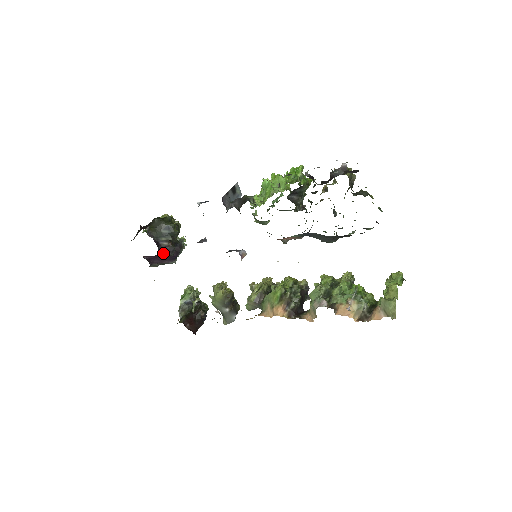
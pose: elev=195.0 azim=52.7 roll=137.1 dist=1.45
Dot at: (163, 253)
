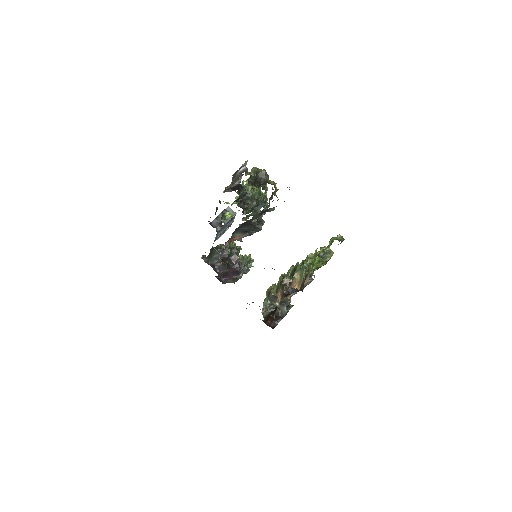
Dot at: (221, 271)
